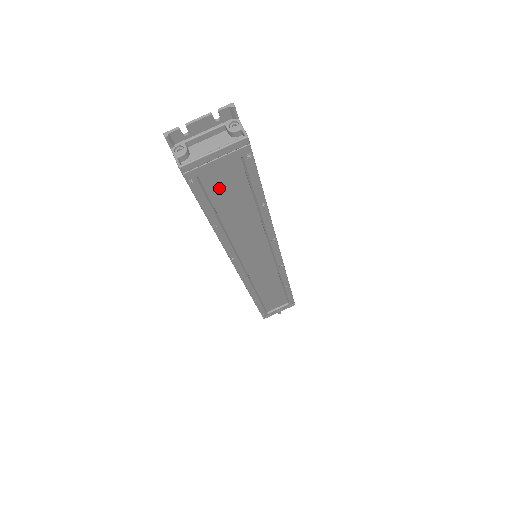
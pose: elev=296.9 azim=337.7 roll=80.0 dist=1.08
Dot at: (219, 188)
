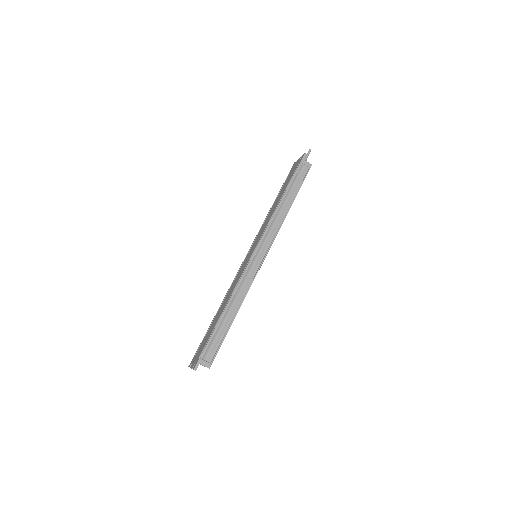
Dot at: occluded
